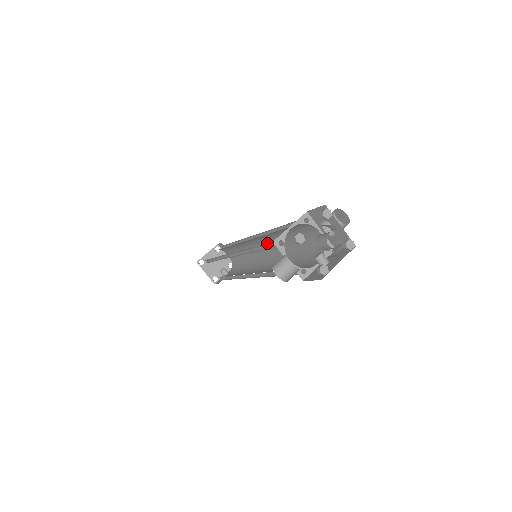
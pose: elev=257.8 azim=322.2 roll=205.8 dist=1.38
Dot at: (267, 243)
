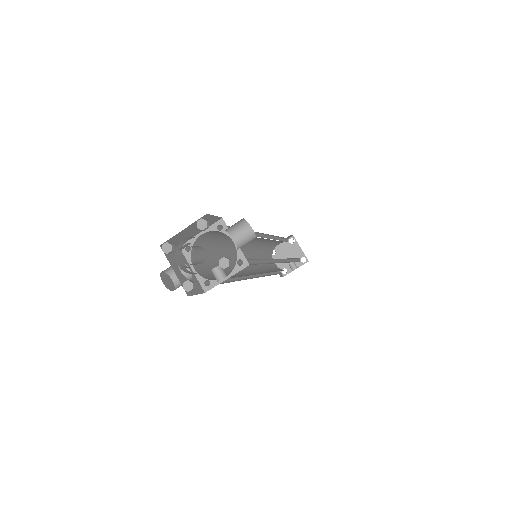
Dot at: occluded
